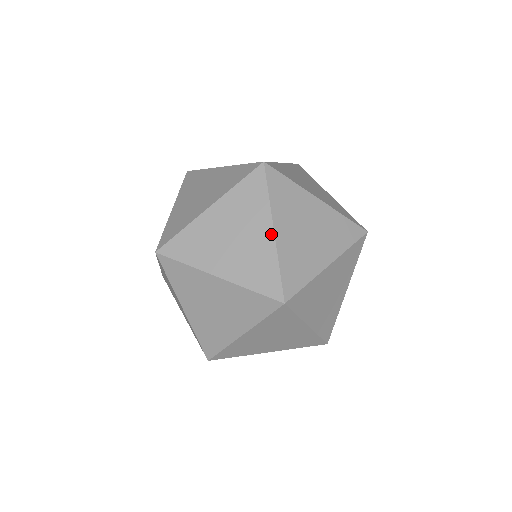
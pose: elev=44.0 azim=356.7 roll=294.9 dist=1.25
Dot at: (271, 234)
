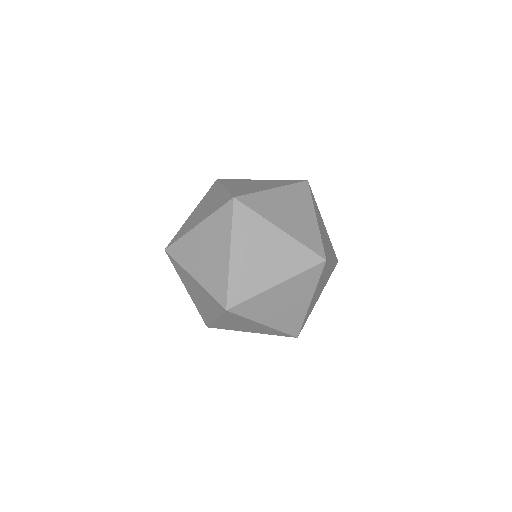
Dot at: (223, 189)
